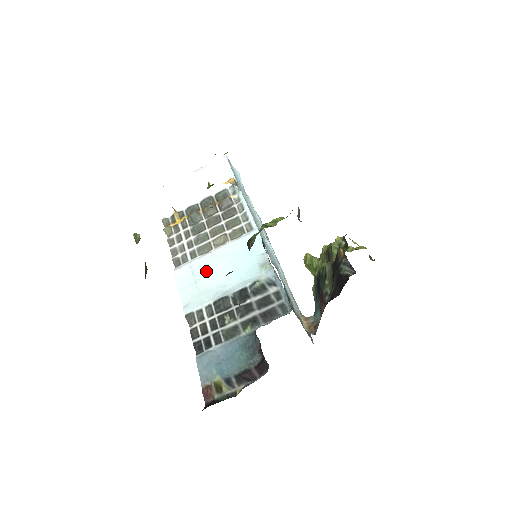
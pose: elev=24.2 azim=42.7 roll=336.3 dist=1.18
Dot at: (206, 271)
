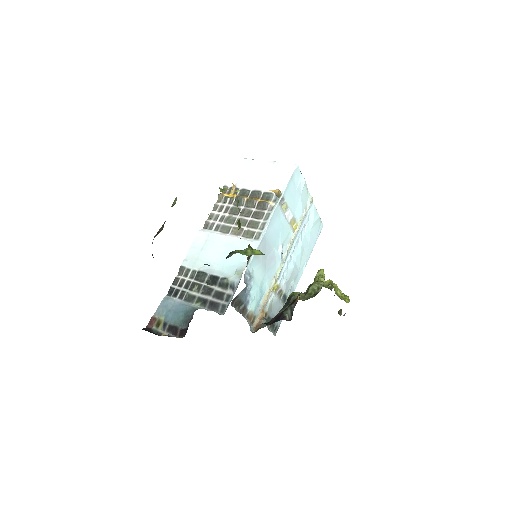
Dot at: (212, 246)
